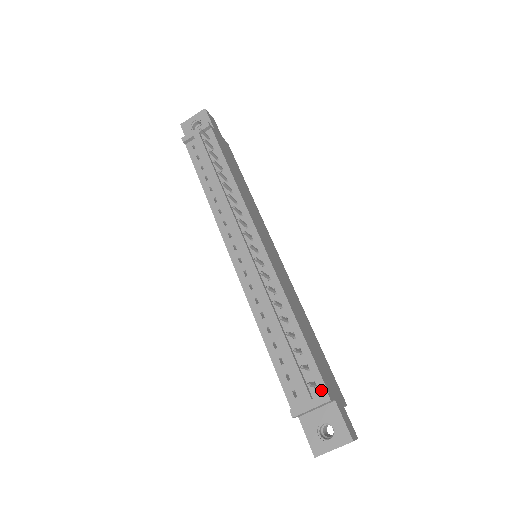
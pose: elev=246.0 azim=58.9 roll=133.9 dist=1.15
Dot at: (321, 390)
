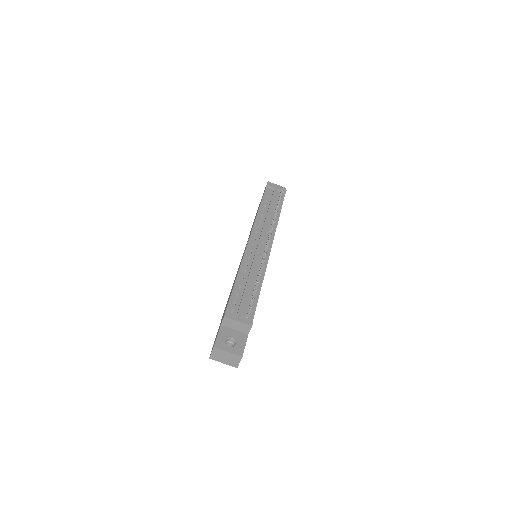
Dot at: (249, 321)
